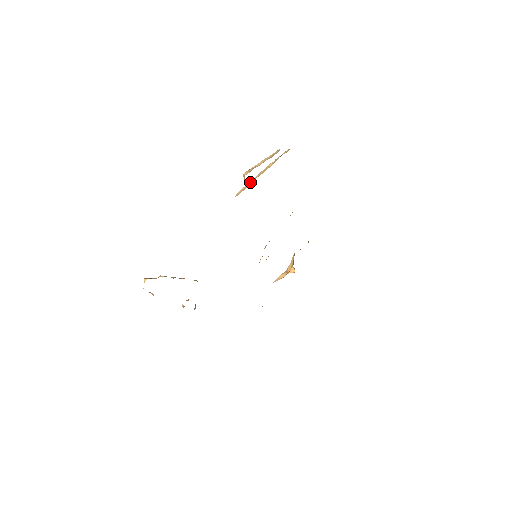
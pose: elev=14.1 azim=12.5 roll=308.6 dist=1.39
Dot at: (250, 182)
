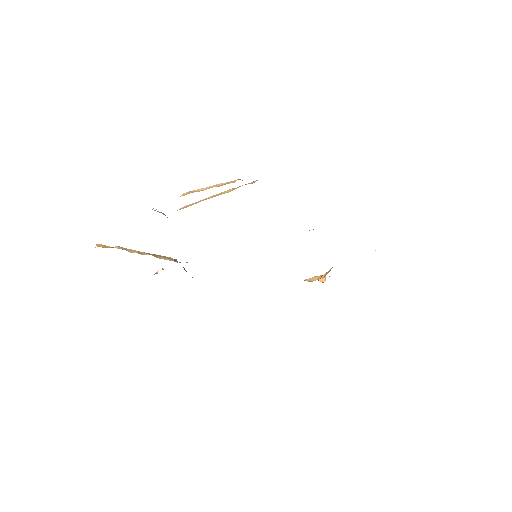
Dot at: (199, 201)
